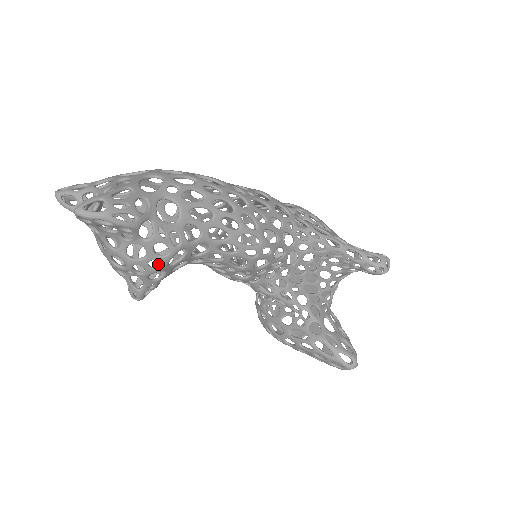
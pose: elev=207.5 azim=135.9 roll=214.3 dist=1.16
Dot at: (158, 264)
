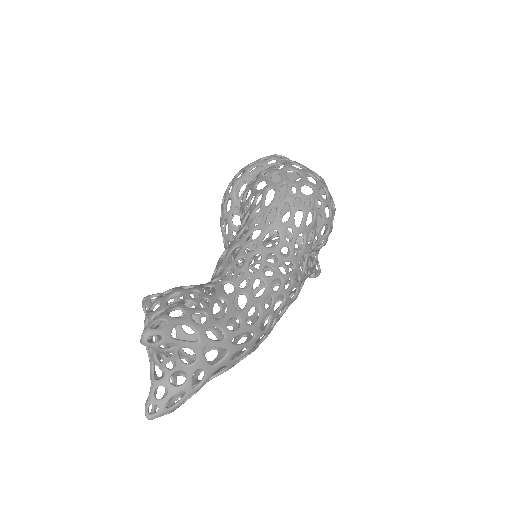
Dot at: (179, 297)
